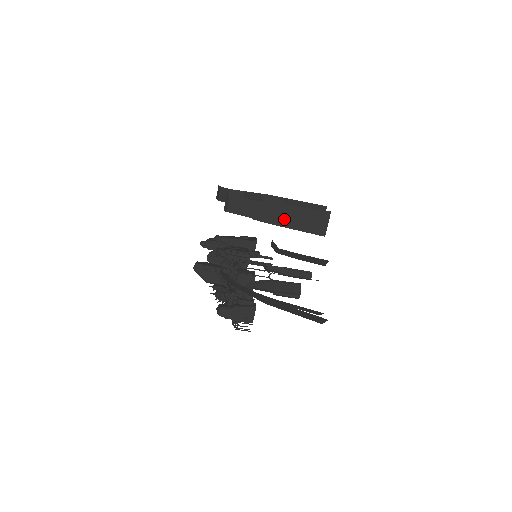
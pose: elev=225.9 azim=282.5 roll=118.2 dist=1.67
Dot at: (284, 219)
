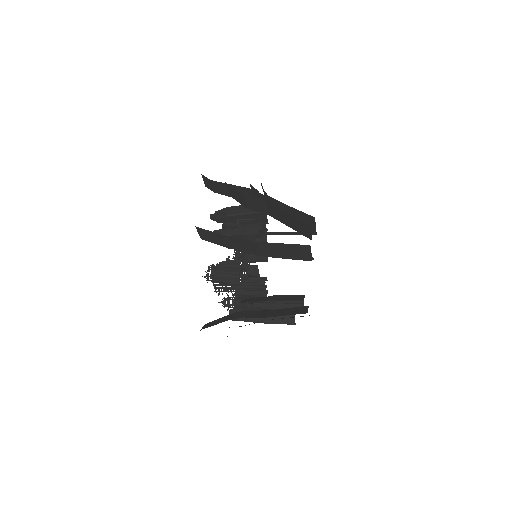
Dot at: (260, 252)
